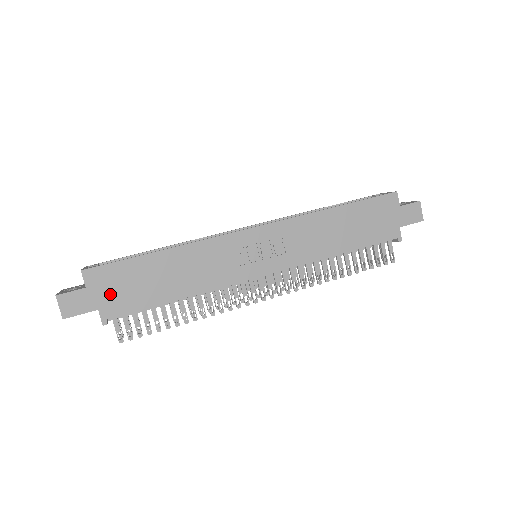
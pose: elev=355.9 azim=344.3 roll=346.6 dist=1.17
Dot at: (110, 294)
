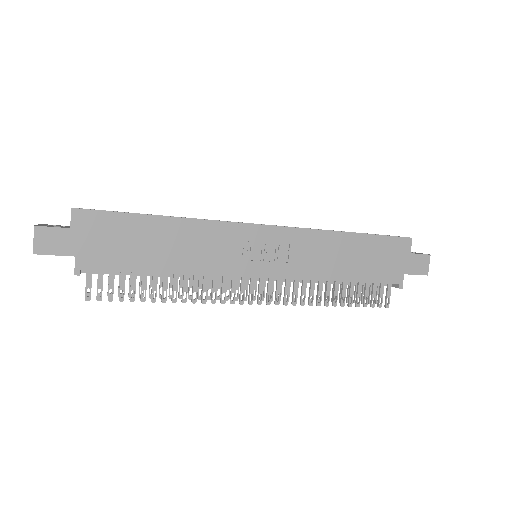
Dot at: (94, 244)
